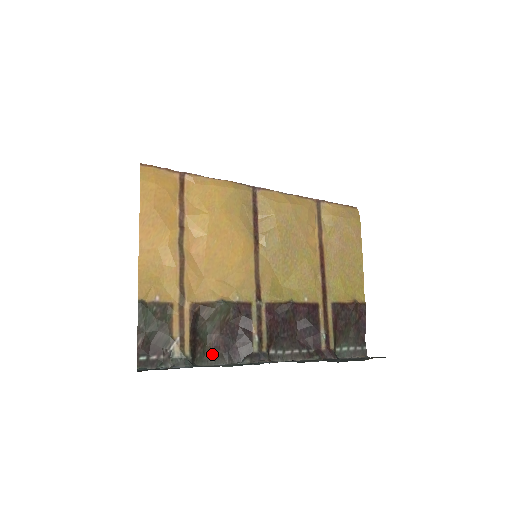
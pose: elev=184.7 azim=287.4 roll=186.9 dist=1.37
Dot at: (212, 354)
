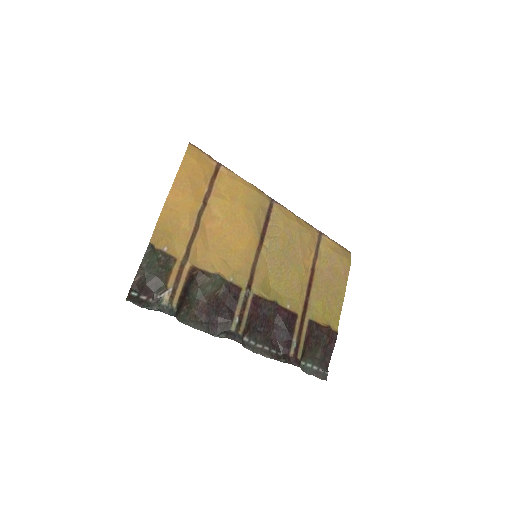
Dot at: (194, 318)
